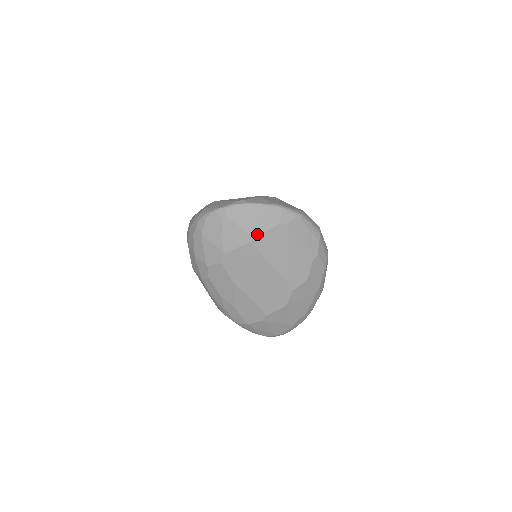
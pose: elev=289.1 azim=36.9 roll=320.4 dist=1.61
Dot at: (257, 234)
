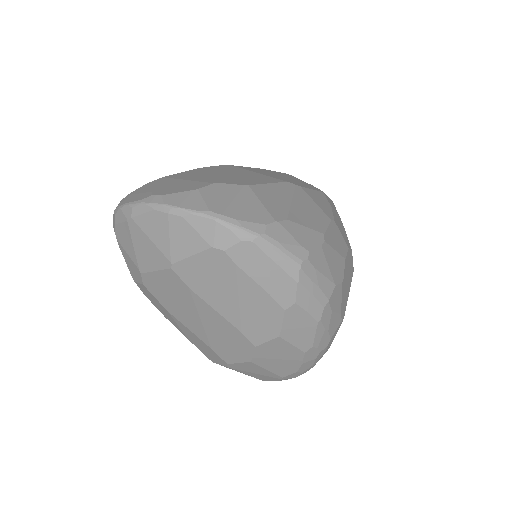
Dot at: (176, 258)
